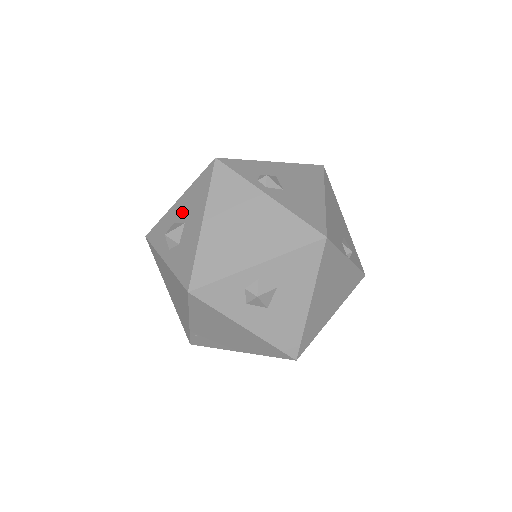
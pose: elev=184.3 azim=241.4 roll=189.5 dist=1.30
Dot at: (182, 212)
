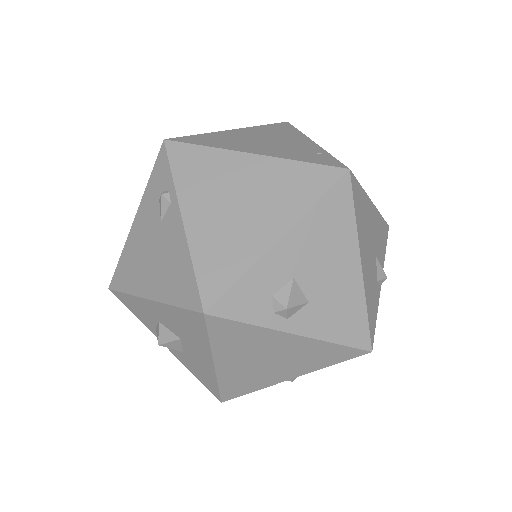
Dot at: (168, 323)
